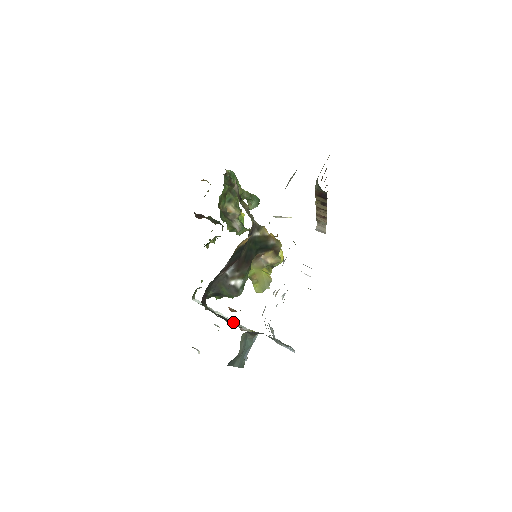
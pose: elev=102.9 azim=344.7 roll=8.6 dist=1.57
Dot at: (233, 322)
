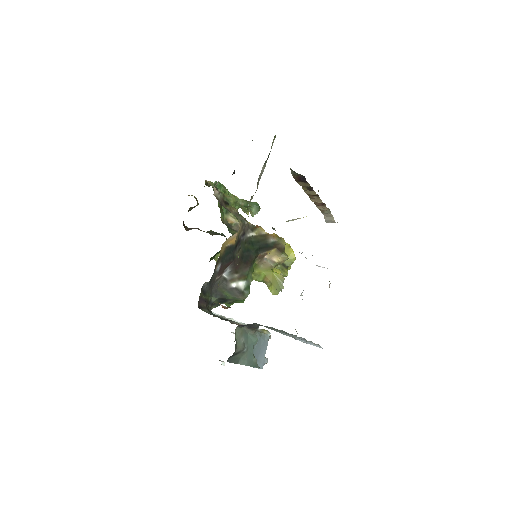
Dot at: (241, 324)
